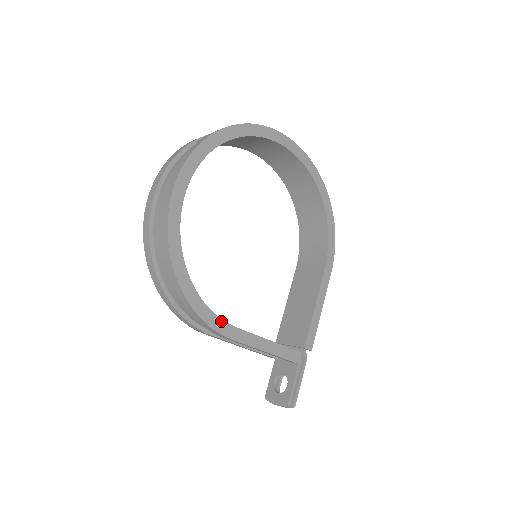
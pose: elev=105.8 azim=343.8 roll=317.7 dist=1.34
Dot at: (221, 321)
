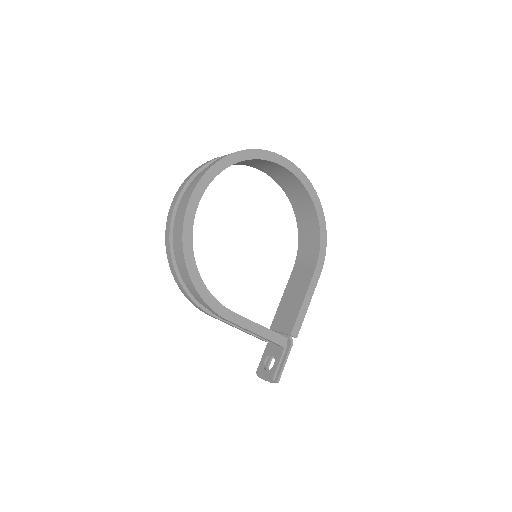
Dot at: (220, 305)
